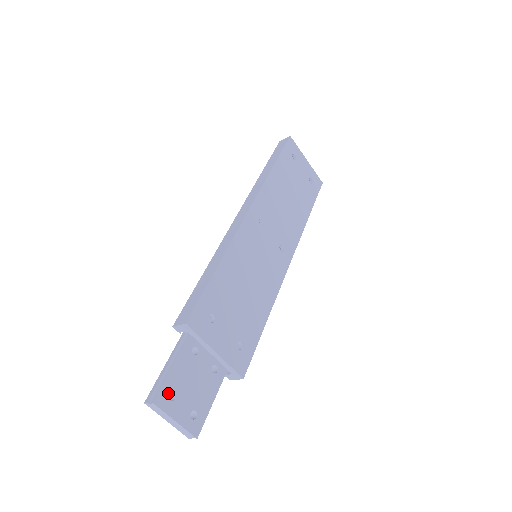
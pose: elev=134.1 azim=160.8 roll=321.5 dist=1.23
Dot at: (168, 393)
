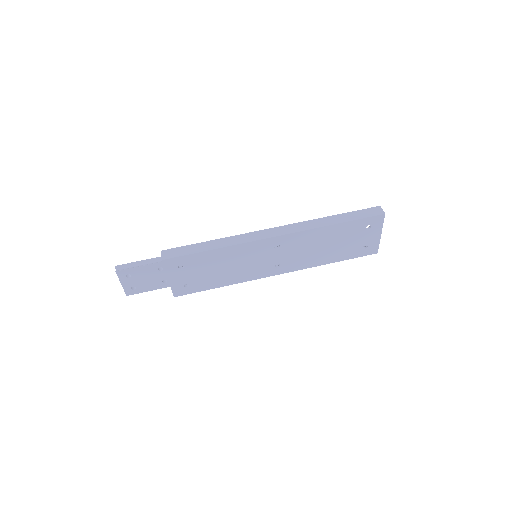
Dot at: occluded
